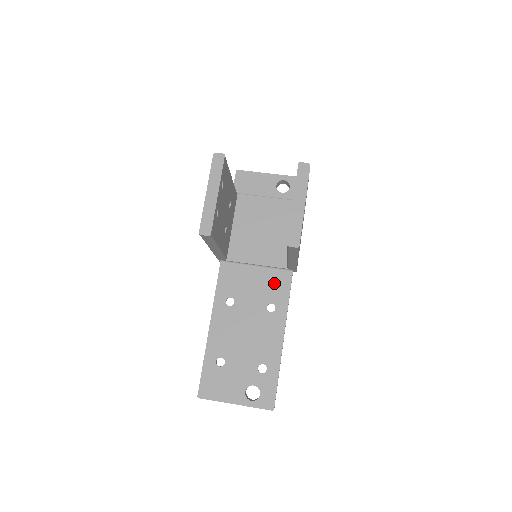
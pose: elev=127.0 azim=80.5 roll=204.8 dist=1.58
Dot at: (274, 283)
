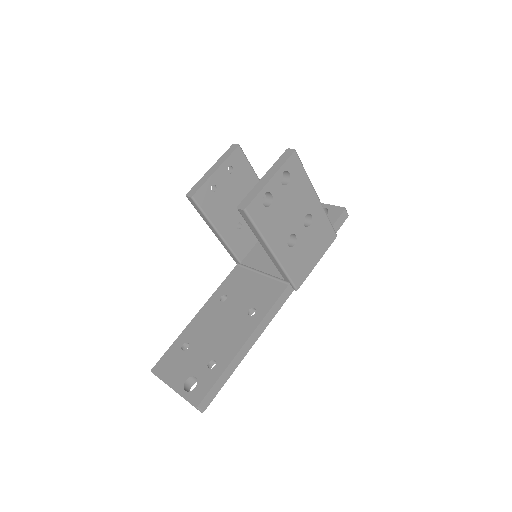
Dot at: (267, 291)
